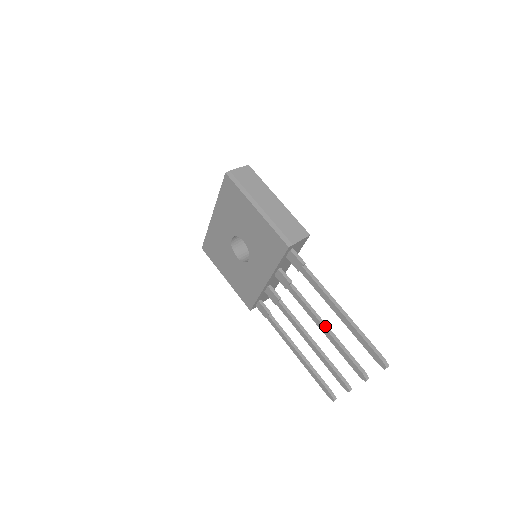
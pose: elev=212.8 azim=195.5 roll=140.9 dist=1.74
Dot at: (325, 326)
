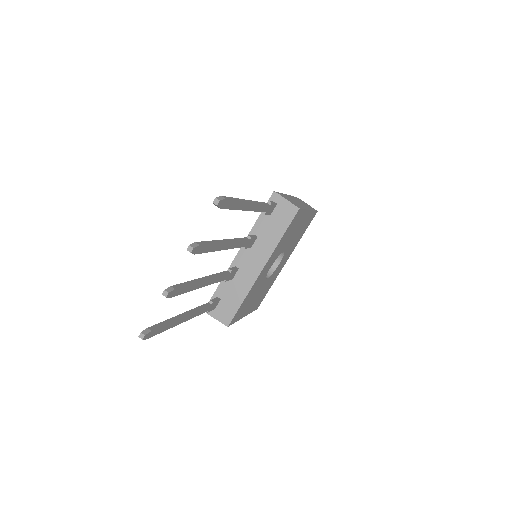
Dot at: (227, 240)
